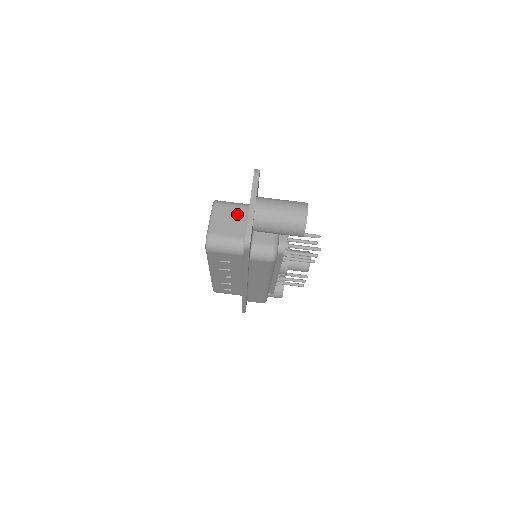
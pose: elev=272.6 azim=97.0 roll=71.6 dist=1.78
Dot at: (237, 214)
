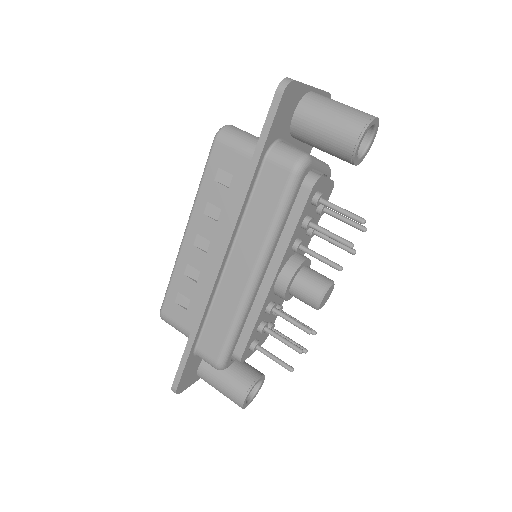
Dot at: occluded
